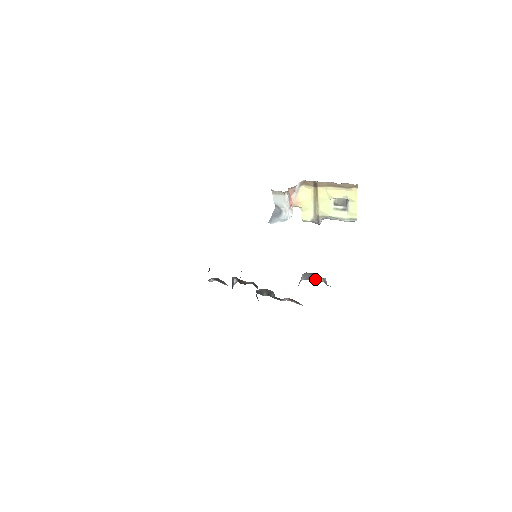
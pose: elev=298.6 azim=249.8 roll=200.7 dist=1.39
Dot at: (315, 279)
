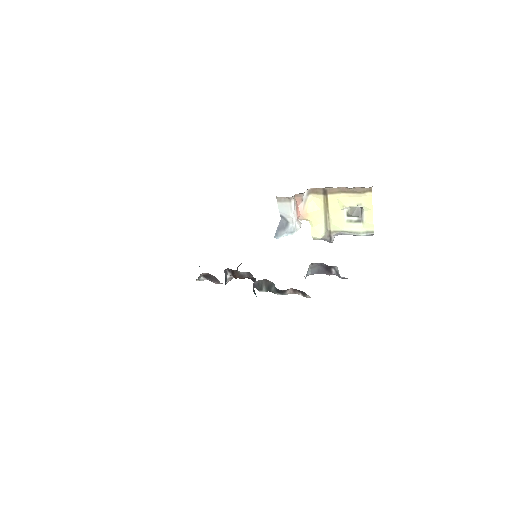
Dot at: (325, 271)
